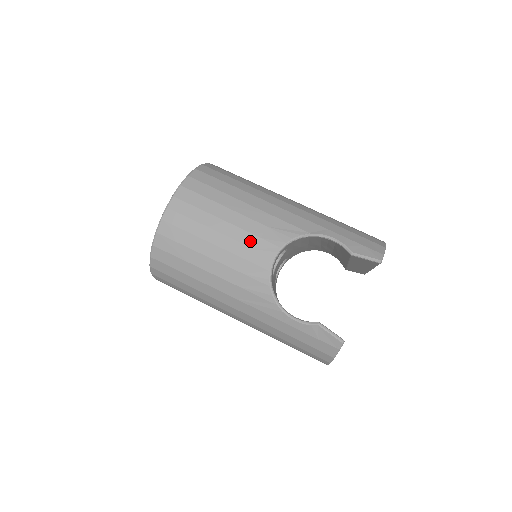
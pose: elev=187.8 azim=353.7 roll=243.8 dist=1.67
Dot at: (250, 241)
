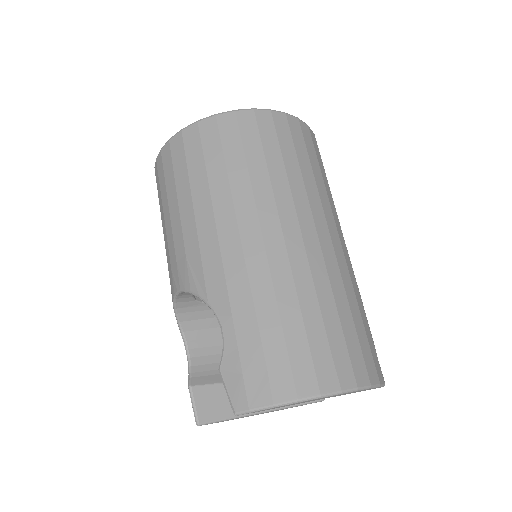
Dot at: (172, 256)
